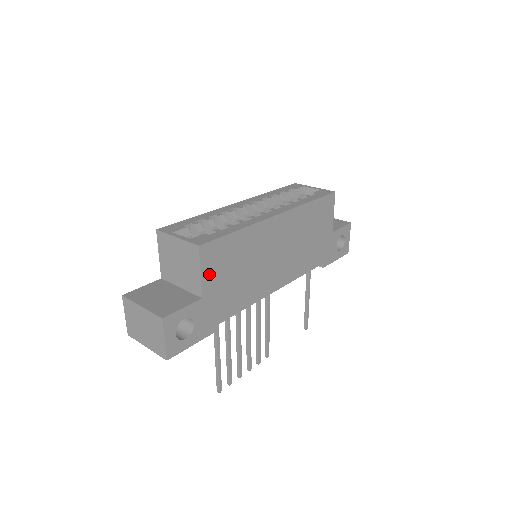
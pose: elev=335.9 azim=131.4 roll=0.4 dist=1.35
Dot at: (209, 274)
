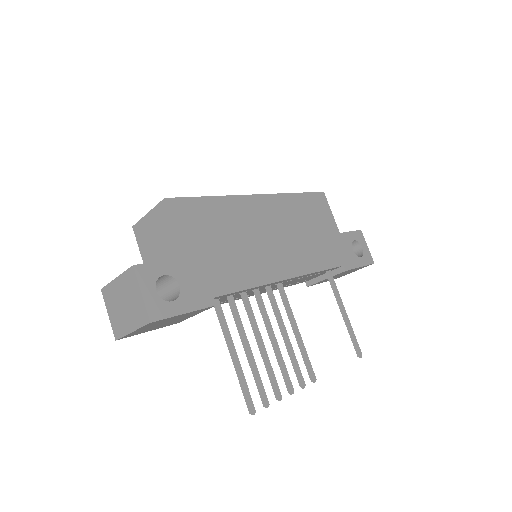
Dot at: (186, 232)
